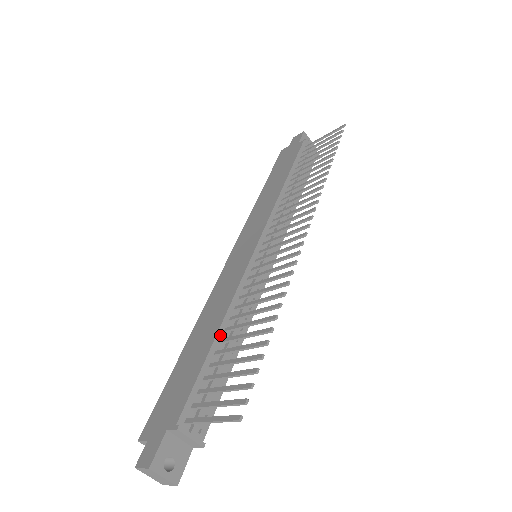
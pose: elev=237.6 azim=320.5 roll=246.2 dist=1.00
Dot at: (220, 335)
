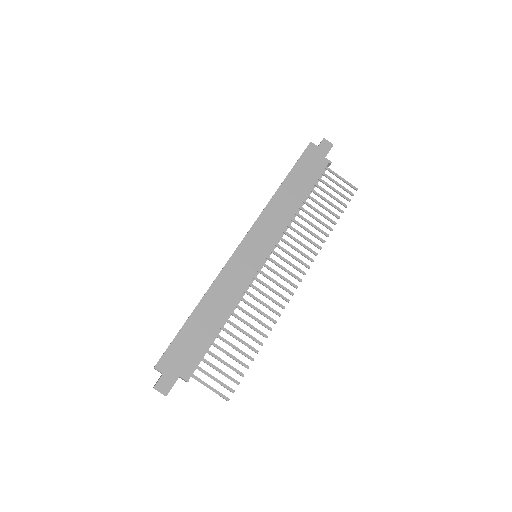
Dot at: (223, 324)
